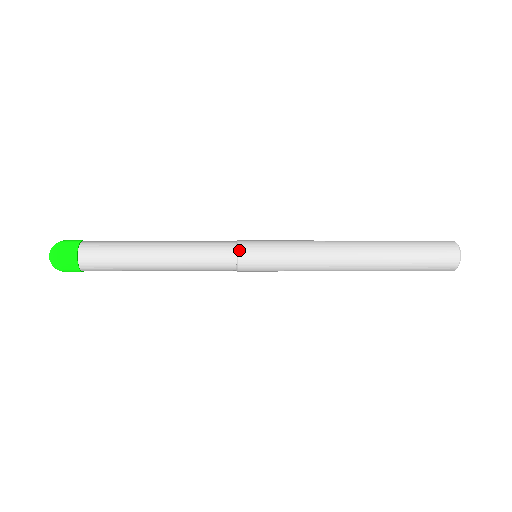
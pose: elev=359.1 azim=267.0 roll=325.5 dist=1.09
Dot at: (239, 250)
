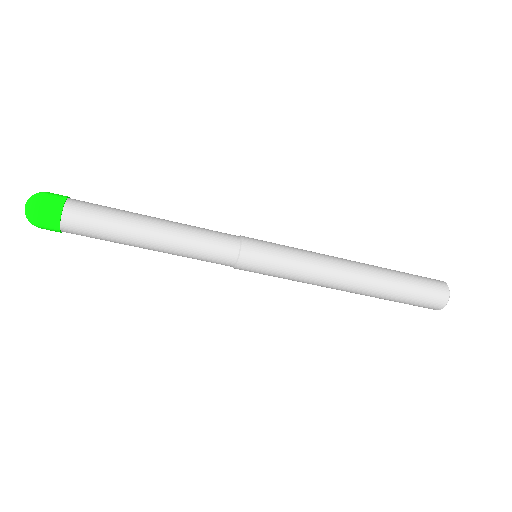
Dot at: (243, 242)
